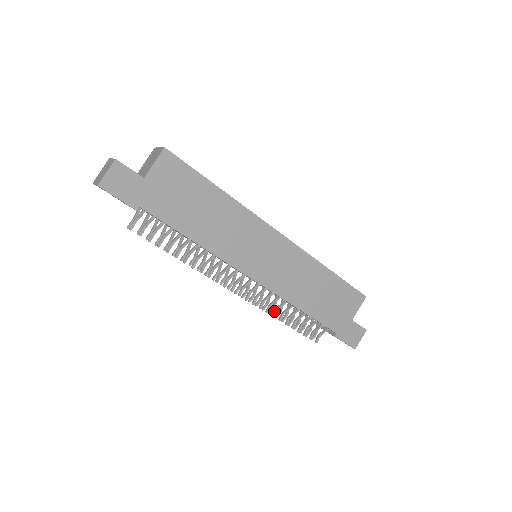
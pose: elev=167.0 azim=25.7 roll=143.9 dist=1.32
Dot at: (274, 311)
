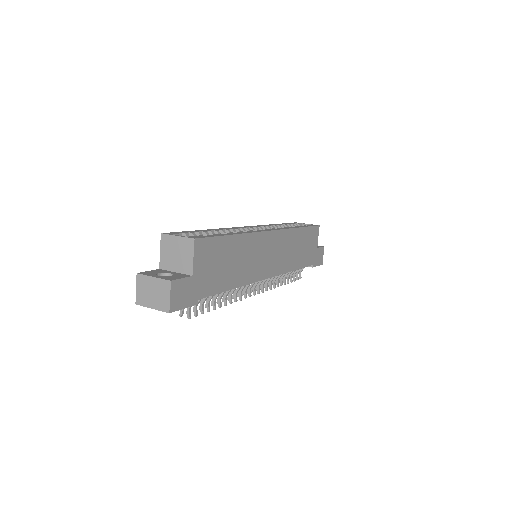
Dot at: (277, 283)
